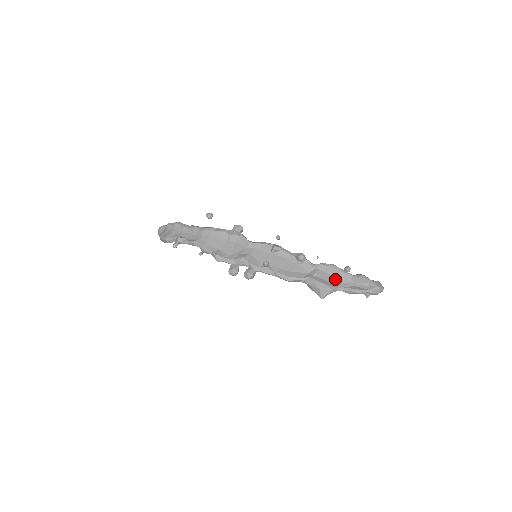
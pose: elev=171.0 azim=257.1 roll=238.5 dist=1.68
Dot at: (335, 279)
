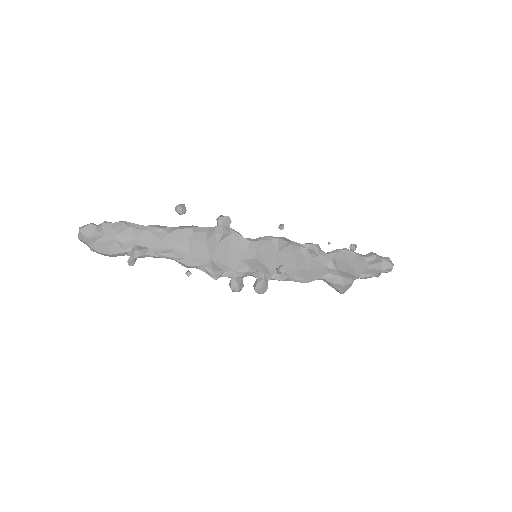
Dot at: (351, 266)
